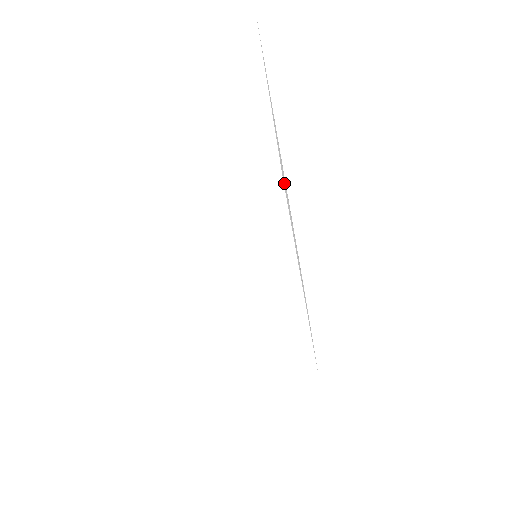
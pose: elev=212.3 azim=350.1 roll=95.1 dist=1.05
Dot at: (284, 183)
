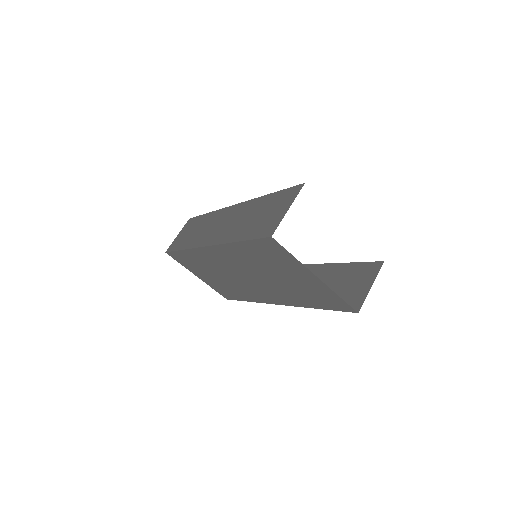
Dot at: occluded
